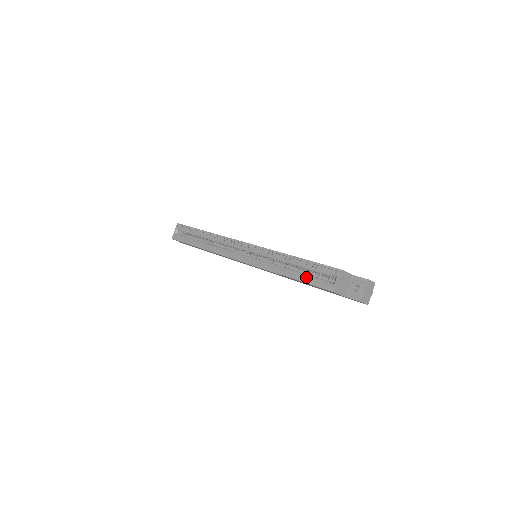
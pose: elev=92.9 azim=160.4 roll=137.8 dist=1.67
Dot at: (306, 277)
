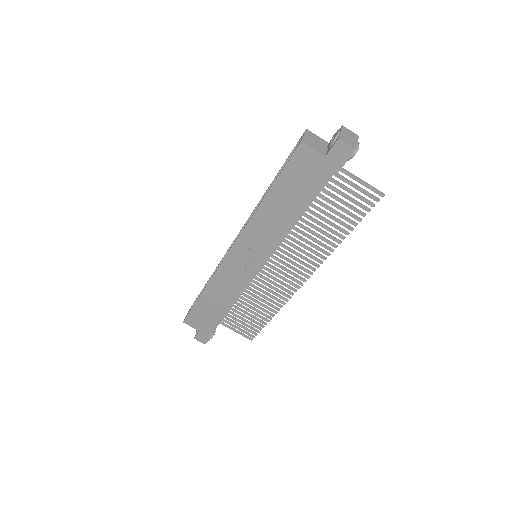
Dot at: occluded
